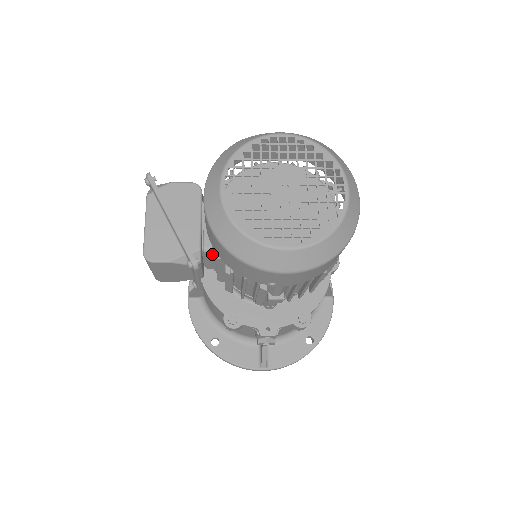
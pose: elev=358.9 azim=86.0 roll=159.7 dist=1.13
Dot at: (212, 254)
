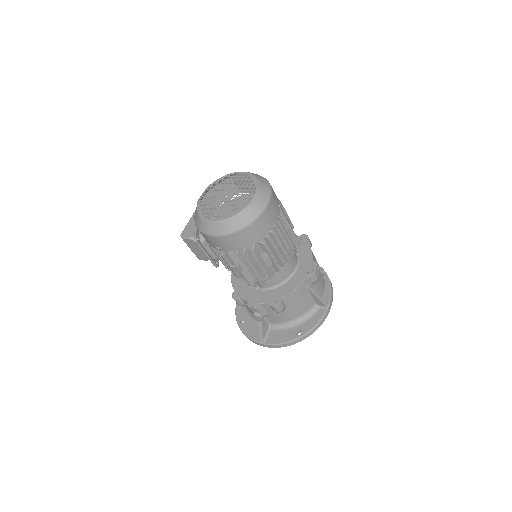
Dot at: occluded
